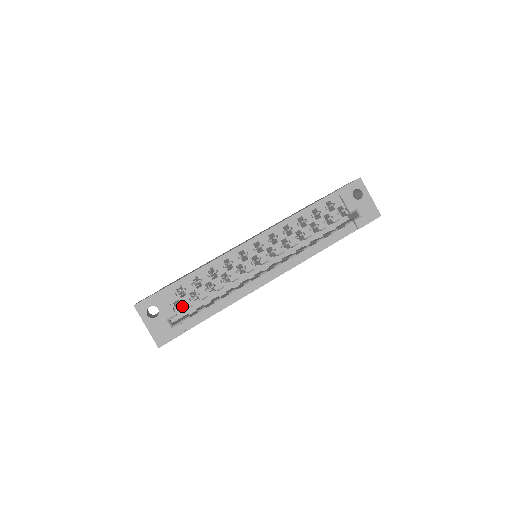
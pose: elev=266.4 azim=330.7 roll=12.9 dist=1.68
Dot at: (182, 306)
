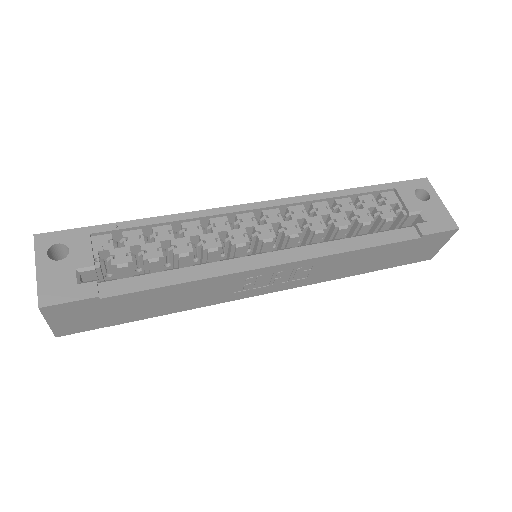
Dot at: (111, 260)
